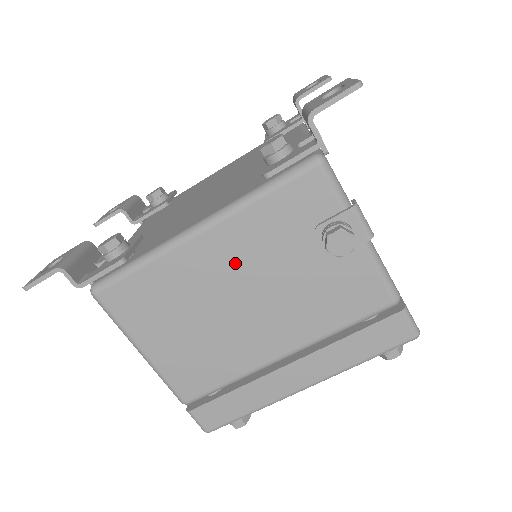
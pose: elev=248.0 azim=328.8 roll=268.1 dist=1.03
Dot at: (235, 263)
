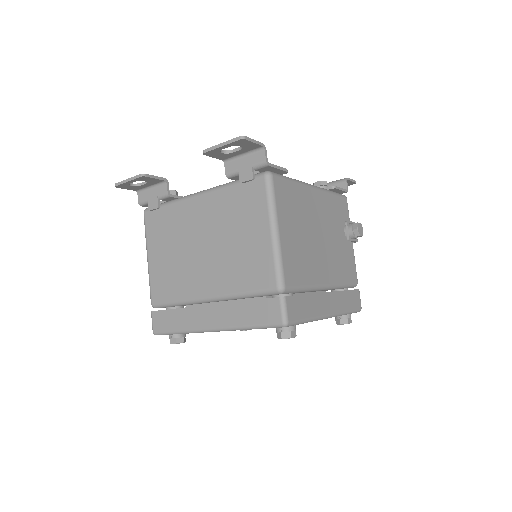
Dot at: (322, 214)
